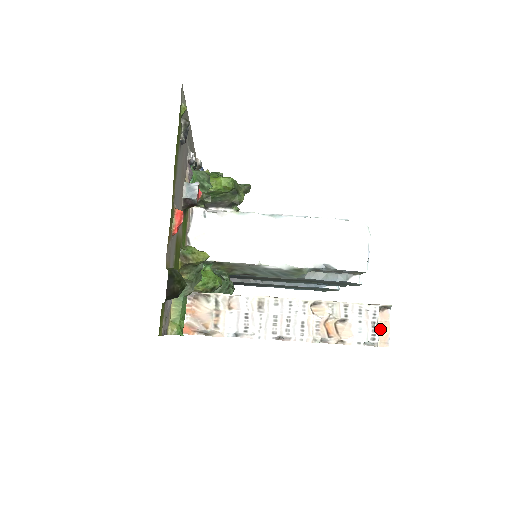
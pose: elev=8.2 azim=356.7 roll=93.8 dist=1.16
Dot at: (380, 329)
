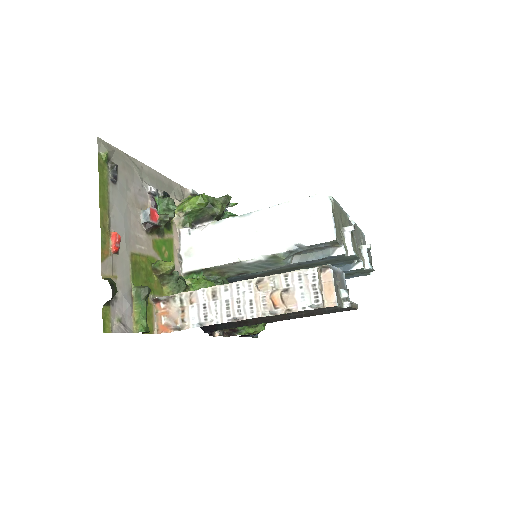
Dot at: (325, 290)
